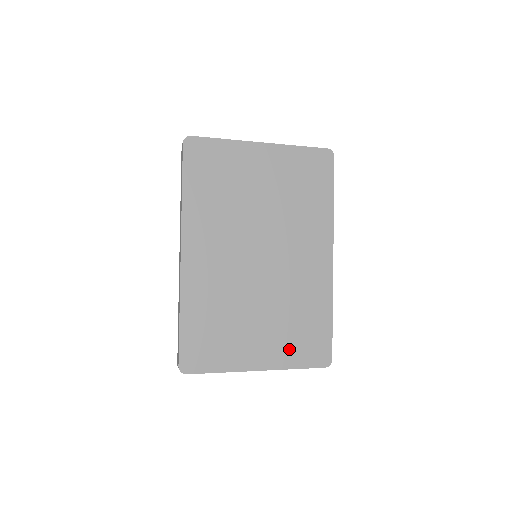
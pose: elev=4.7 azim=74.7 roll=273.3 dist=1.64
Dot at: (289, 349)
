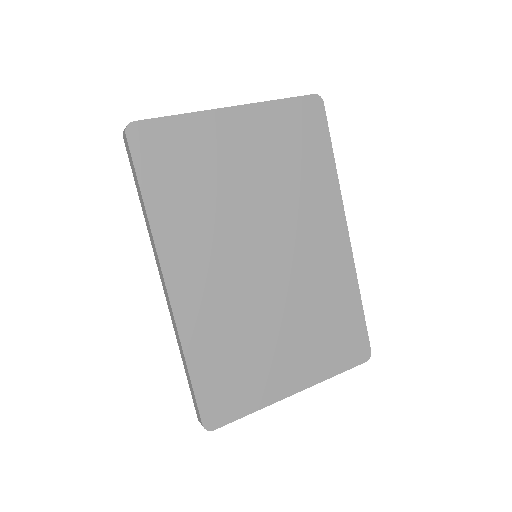
Dot at: (323, 356)
